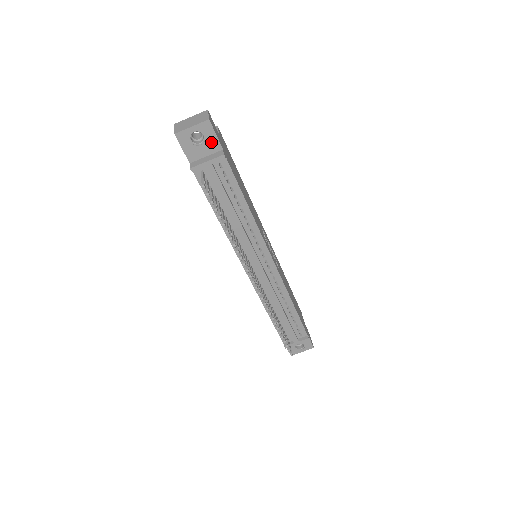
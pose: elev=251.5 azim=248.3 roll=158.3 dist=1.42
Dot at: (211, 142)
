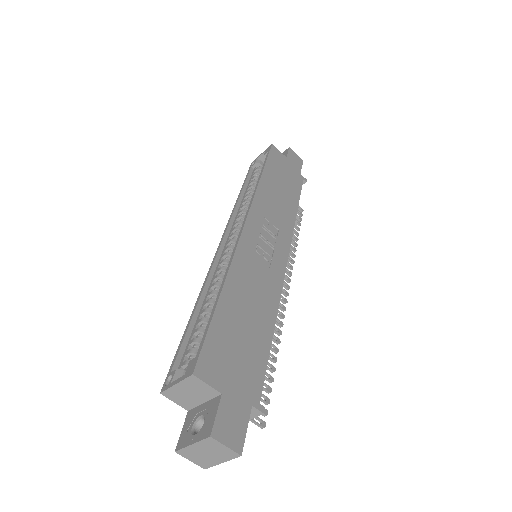
Dot at: occluded
